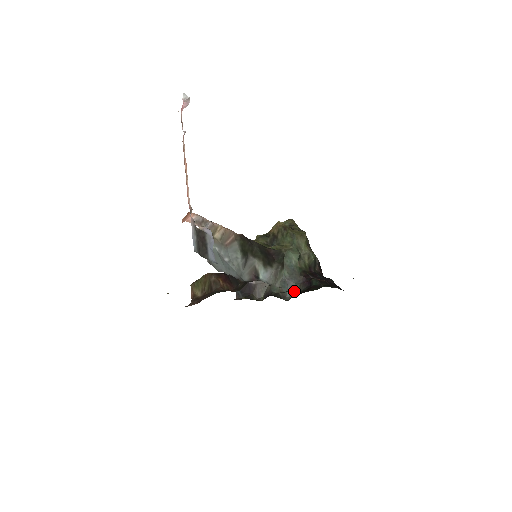
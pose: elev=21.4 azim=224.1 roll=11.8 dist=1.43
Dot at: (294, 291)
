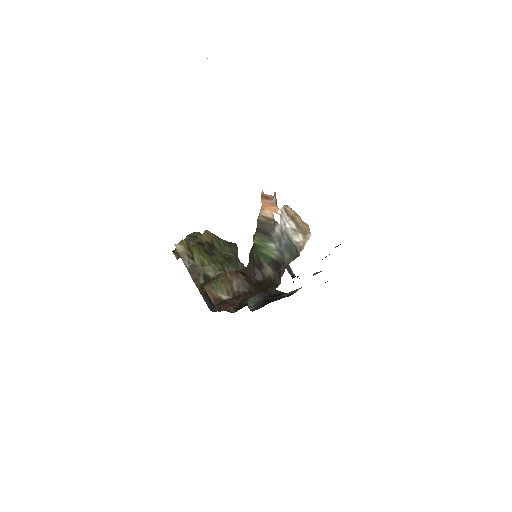
Dot at: (253, 302)
